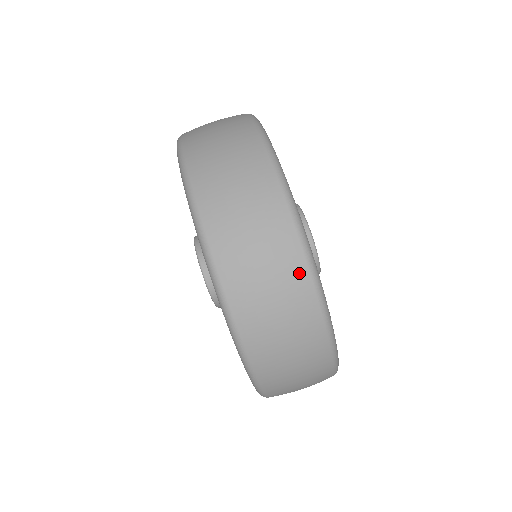
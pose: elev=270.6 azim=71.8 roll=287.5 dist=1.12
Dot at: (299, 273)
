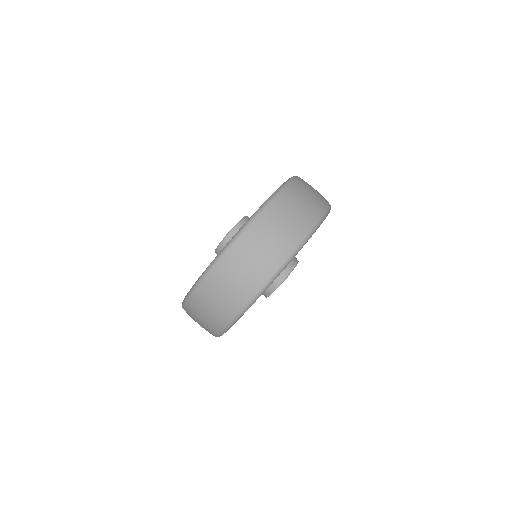
Dot at: (293, 242)
